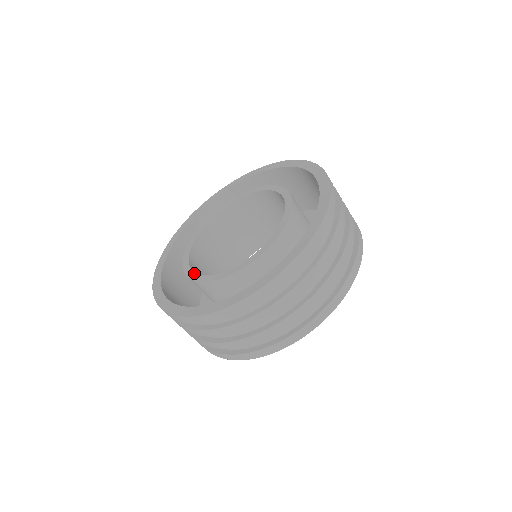
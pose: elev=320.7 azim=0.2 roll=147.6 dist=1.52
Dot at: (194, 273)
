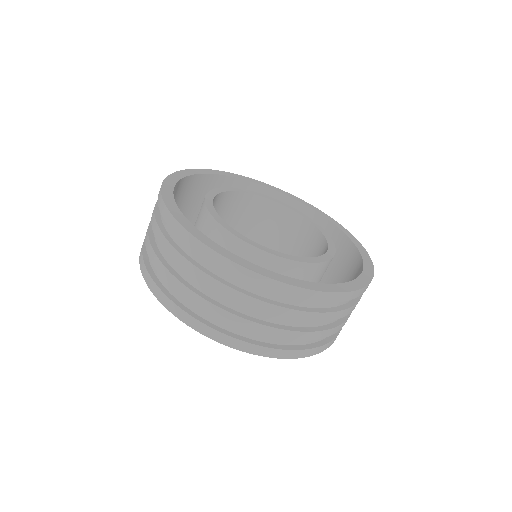
Dot at: (213, 206)
